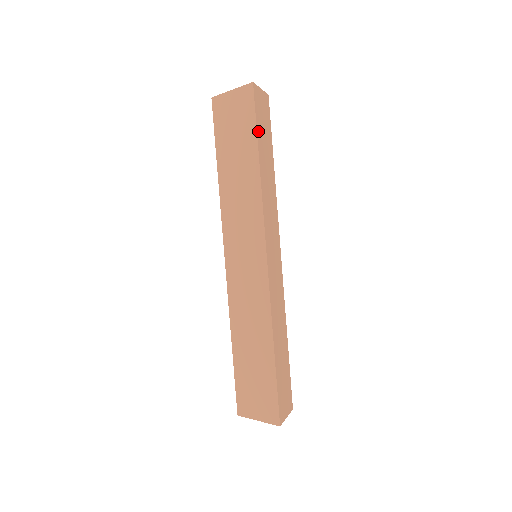
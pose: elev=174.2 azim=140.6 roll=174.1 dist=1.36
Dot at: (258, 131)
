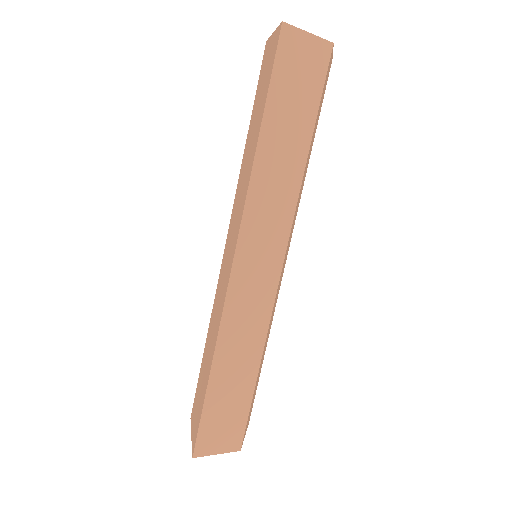
Dot at: (273, 93)
